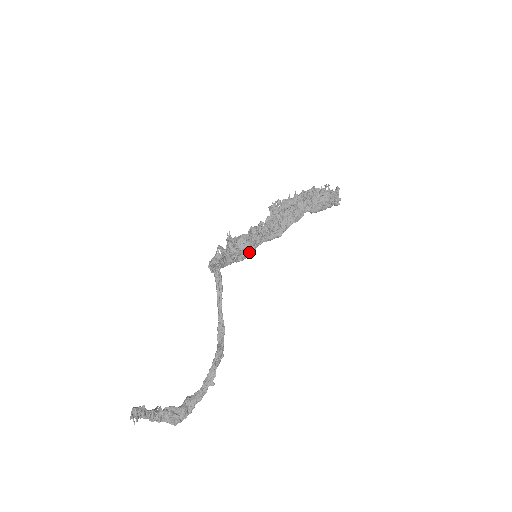
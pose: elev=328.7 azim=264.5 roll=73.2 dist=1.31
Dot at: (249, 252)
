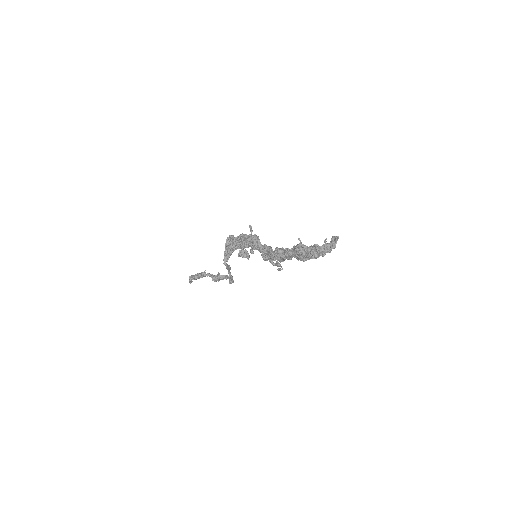
Dot at: (253, 249)
